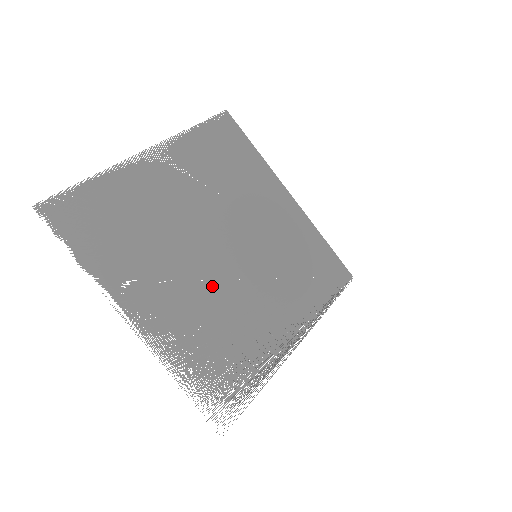
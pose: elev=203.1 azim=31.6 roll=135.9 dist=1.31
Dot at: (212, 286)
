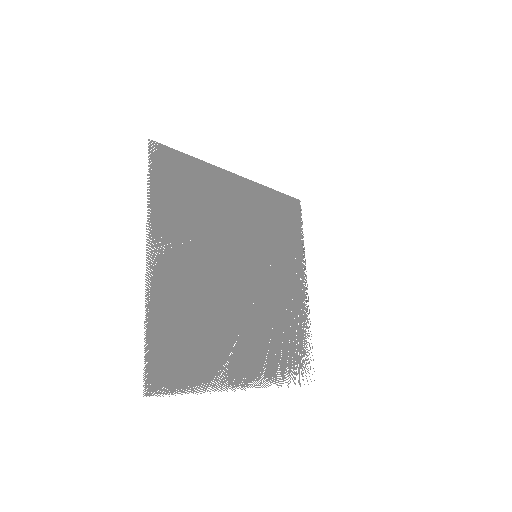
Dot at: (255, 310)
